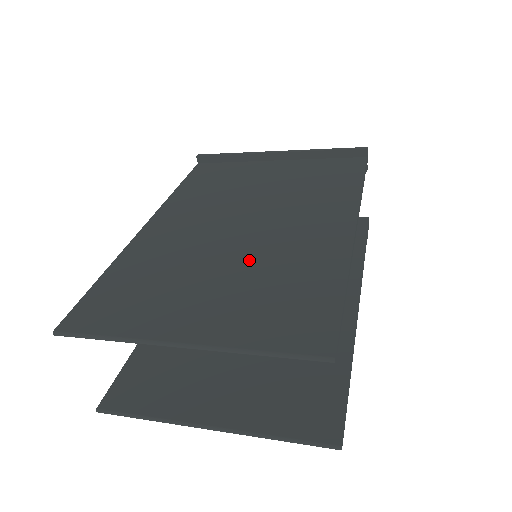
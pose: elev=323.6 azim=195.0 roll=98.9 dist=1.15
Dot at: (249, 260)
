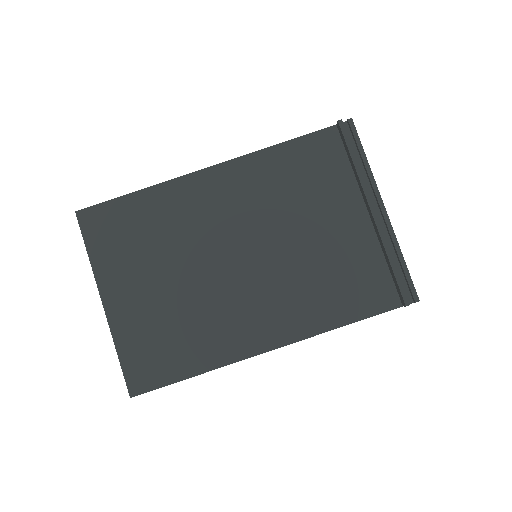
Dot at: (195, 293)
